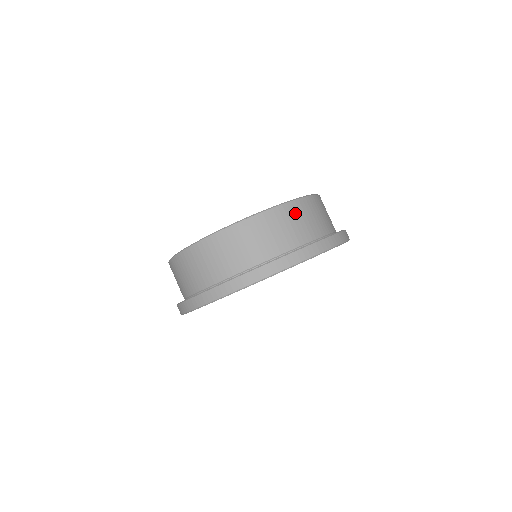
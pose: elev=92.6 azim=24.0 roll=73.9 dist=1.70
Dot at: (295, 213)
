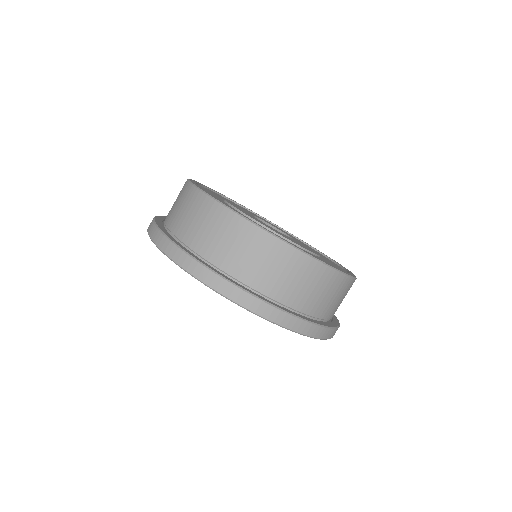
Dot at: occluded
